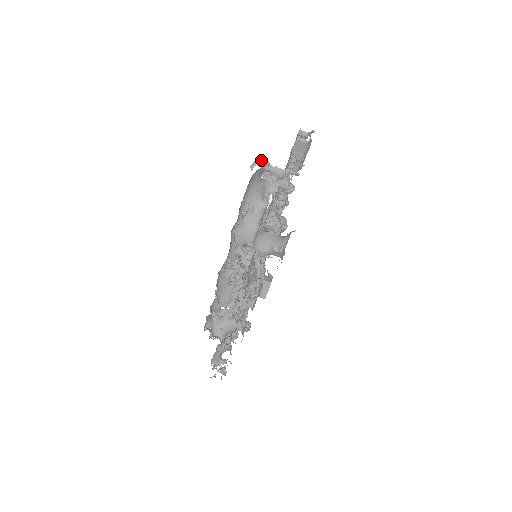
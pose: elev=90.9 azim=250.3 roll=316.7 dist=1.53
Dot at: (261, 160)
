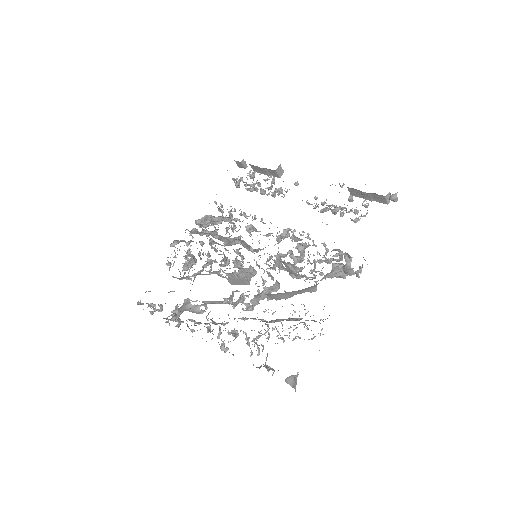
Dot at: occluded
